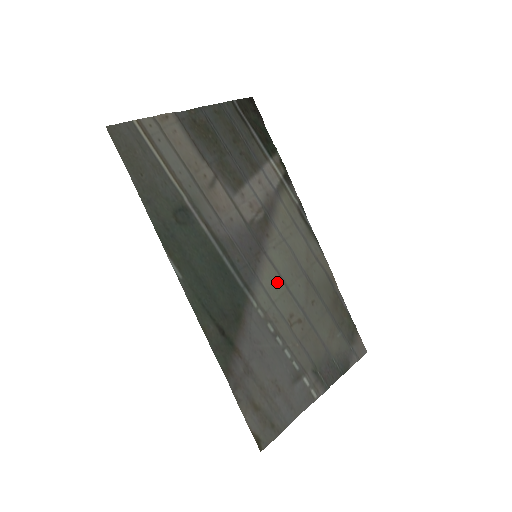
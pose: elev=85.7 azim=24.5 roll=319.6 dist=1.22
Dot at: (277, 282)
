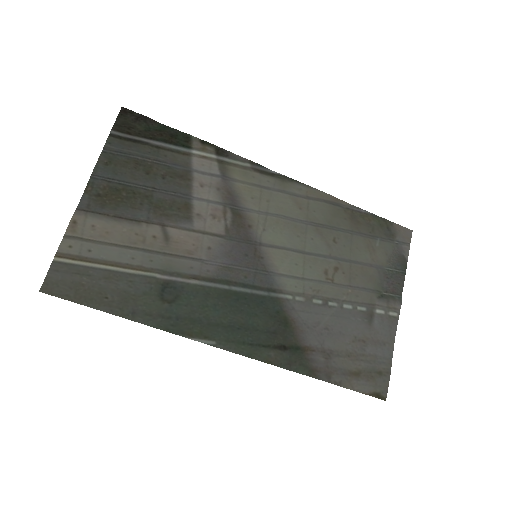
Dot at: (291, 258)
